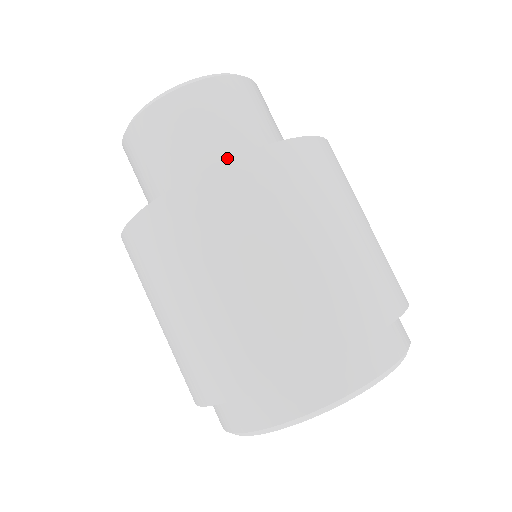
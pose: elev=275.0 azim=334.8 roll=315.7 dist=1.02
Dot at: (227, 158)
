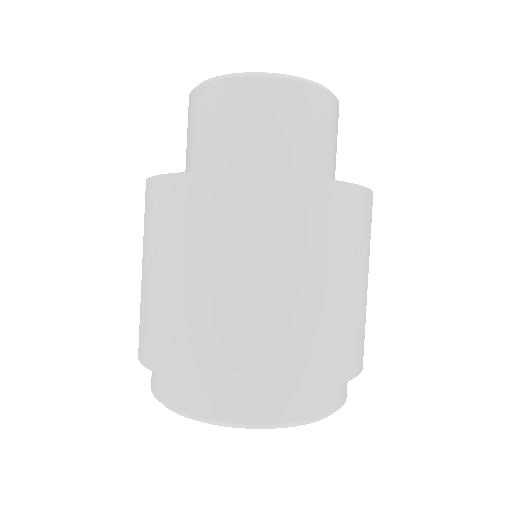
Dot at: (239, 163)
